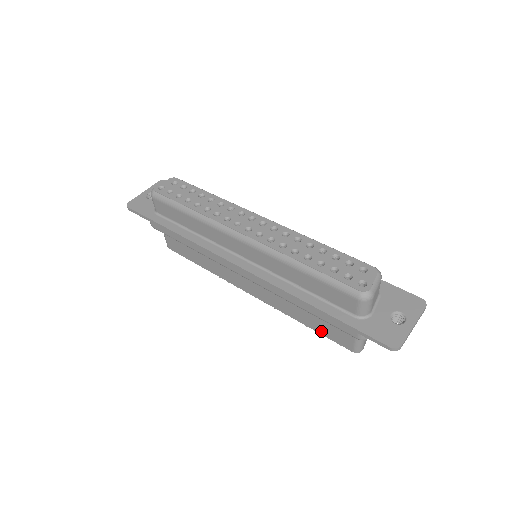
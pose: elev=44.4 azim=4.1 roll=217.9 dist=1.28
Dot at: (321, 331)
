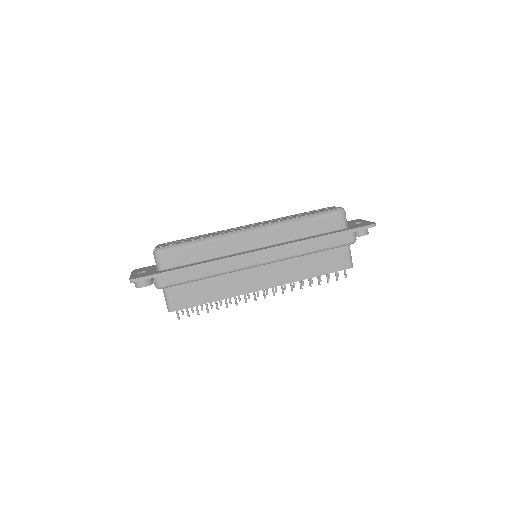
Dot at: (326, 271)
